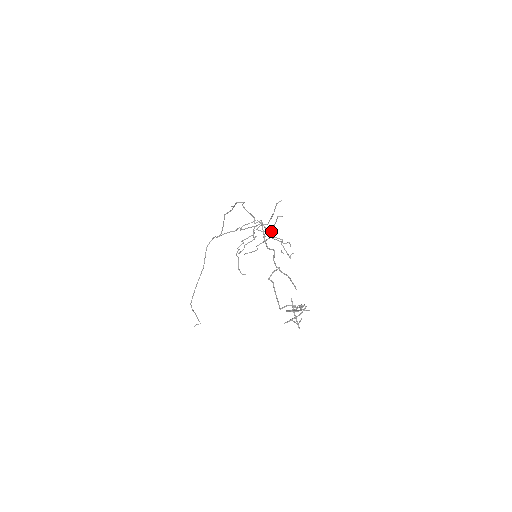
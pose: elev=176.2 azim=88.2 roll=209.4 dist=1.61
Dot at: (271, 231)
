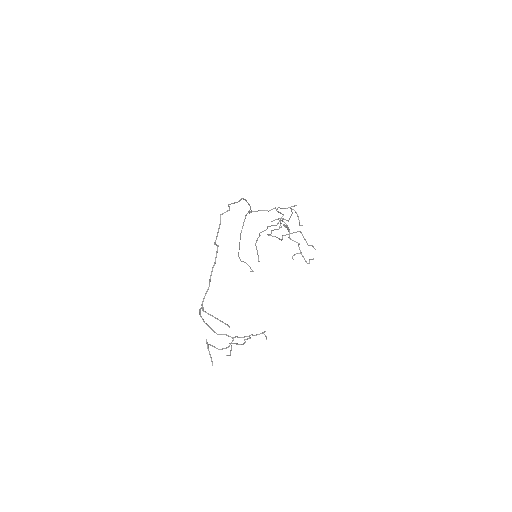
Dot at: (288, 231)
